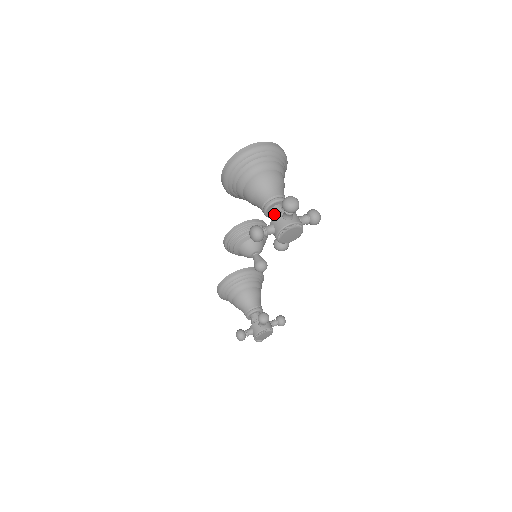
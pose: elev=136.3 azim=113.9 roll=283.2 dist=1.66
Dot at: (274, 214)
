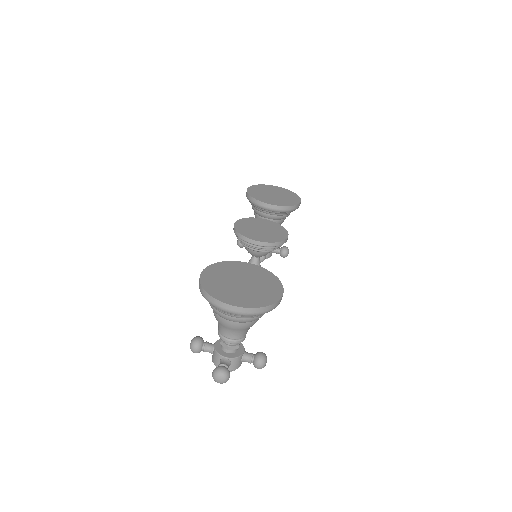
Dot at: (221, 345)
